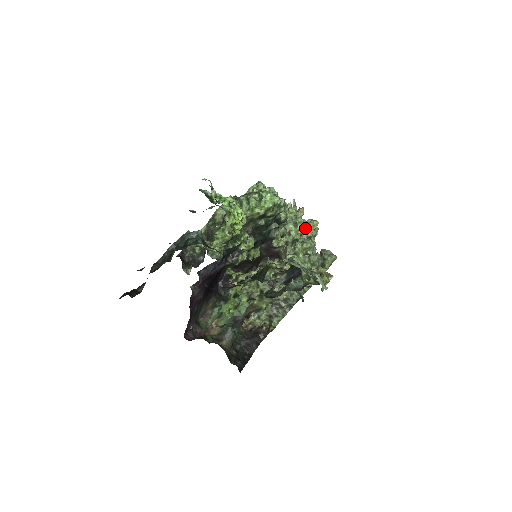
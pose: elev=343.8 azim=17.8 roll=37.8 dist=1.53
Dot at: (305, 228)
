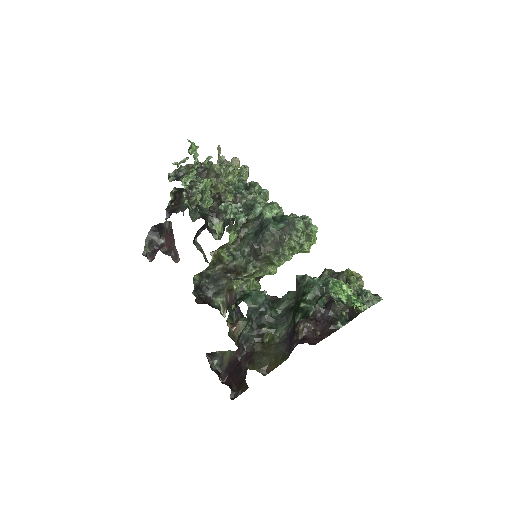
Dot at: occluded
